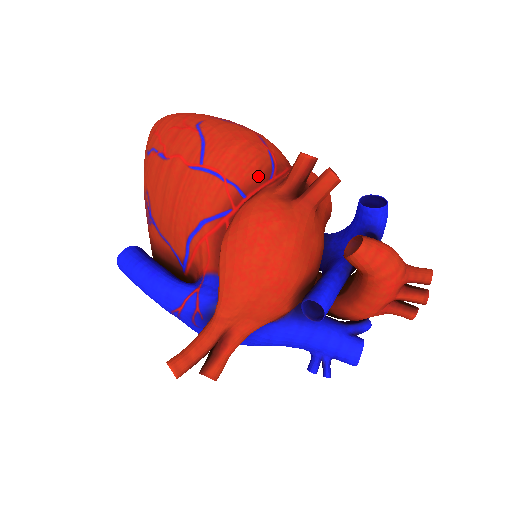
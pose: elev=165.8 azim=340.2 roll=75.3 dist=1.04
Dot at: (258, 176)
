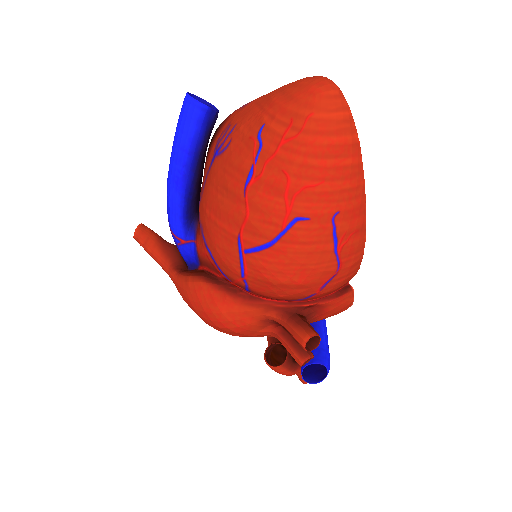
Dot at: (274, 298)
